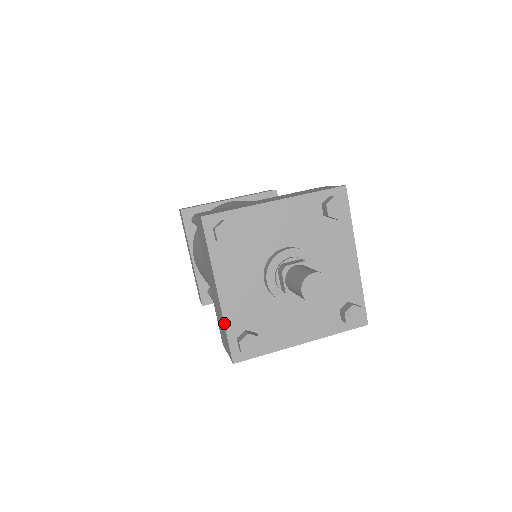
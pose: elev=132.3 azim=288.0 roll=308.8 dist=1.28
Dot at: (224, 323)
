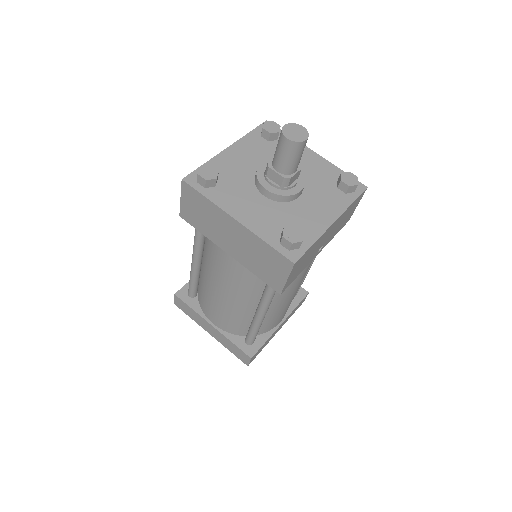
Dot at: (260, 238)
